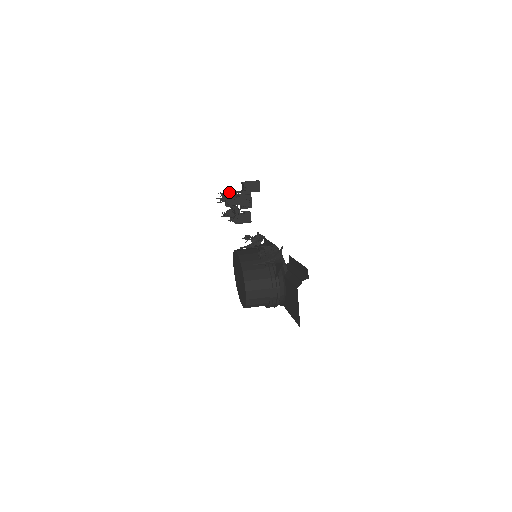
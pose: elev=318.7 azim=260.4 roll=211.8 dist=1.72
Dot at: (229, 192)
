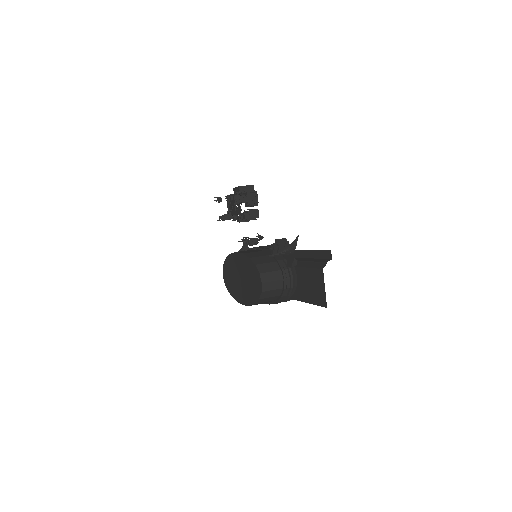
Dot at: (227, 195)
